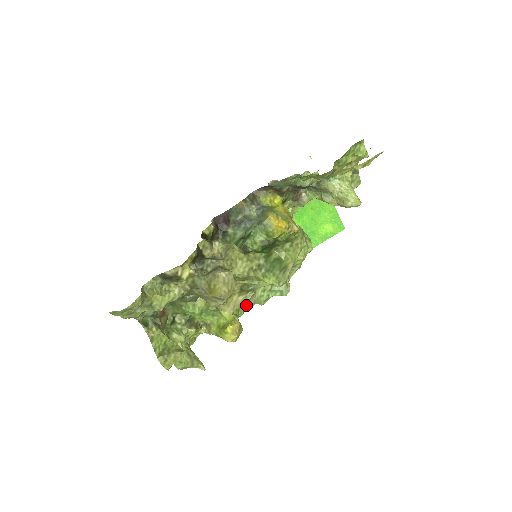
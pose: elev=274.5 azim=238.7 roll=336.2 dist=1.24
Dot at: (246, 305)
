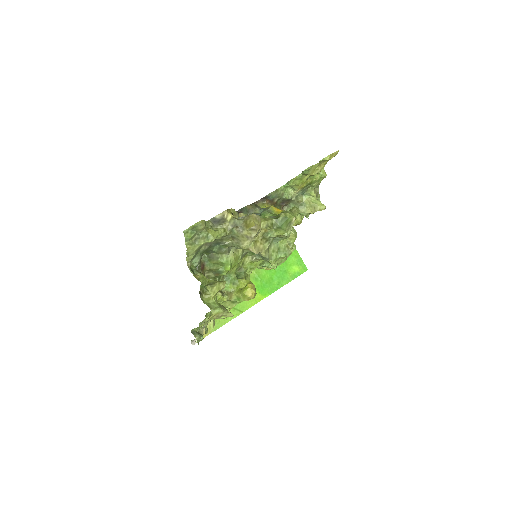
Dot at: (264, 254)
